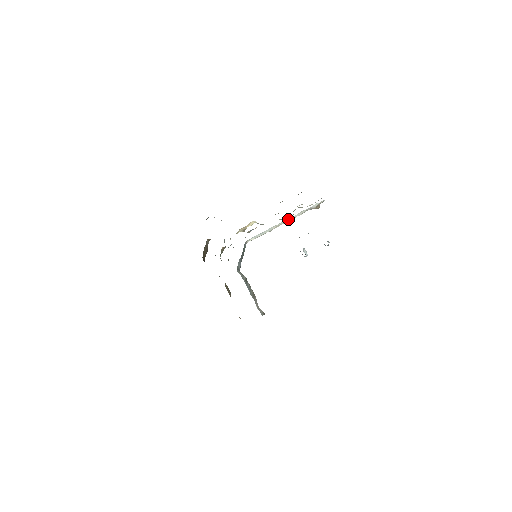
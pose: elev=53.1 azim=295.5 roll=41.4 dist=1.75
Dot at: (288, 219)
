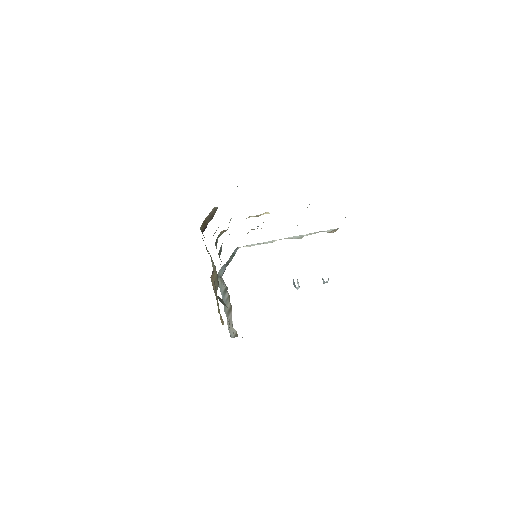
Dot at: (294, 236)
